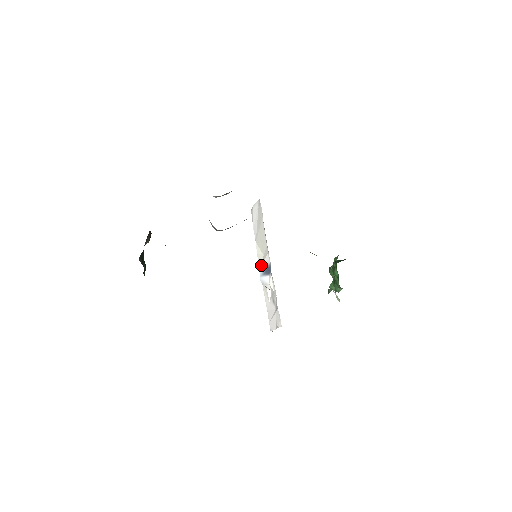
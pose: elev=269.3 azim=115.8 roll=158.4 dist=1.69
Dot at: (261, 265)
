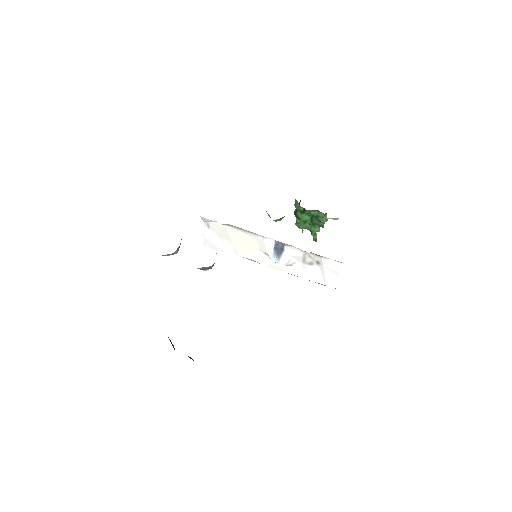
Dot at: (265, 261)
